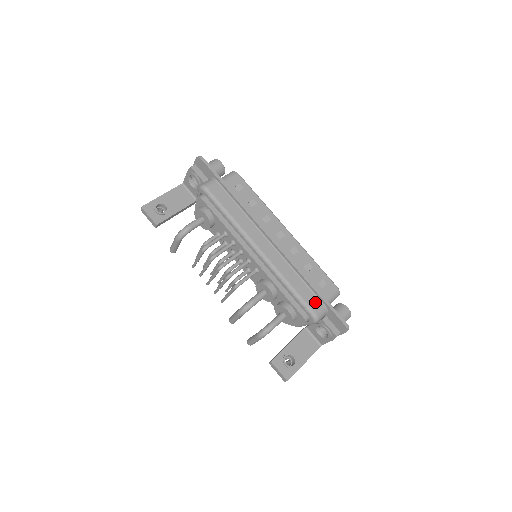
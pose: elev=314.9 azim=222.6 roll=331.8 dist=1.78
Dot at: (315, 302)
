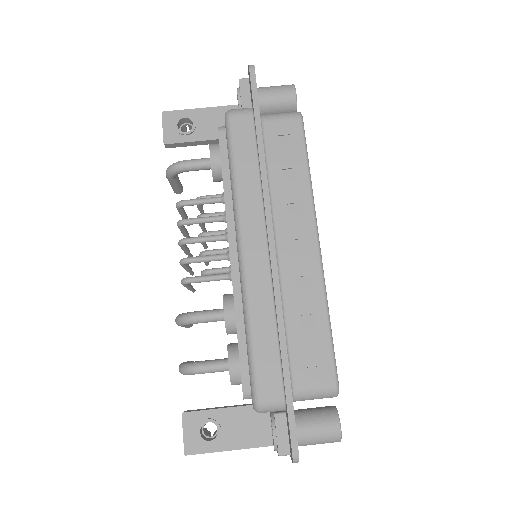
Dot at: (272, 381)
